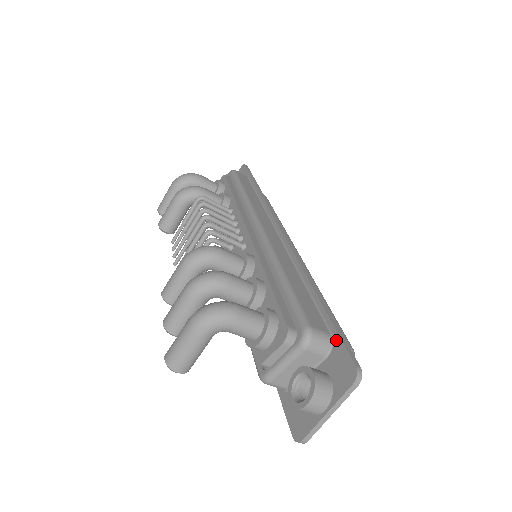
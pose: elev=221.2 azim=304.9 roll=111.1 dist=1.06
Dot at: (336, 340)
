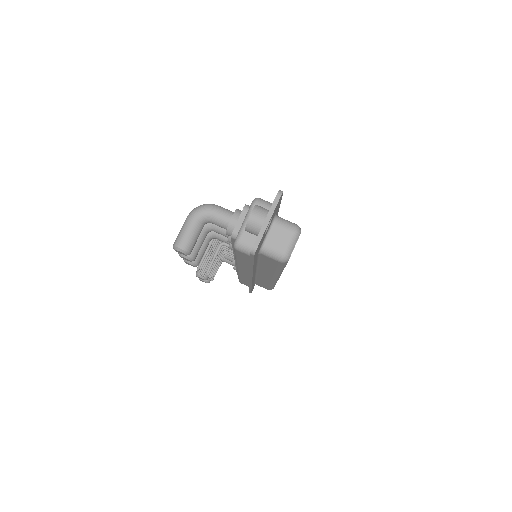
Dot at: occluded
